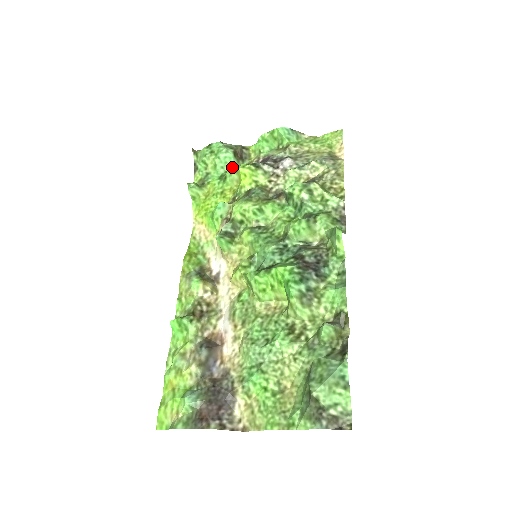
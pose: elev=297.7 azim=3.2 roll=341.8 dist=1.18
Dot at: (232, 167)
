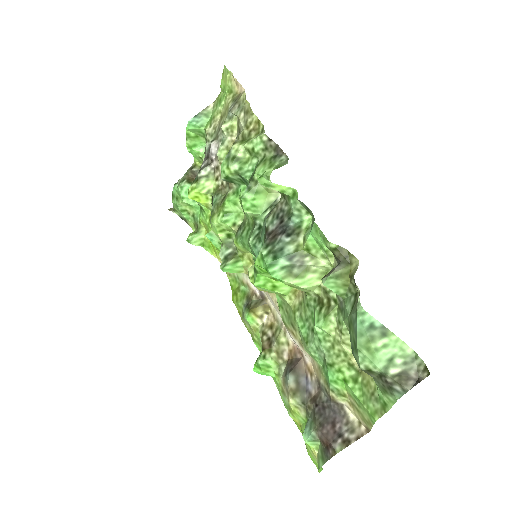
Dot at: occluded
